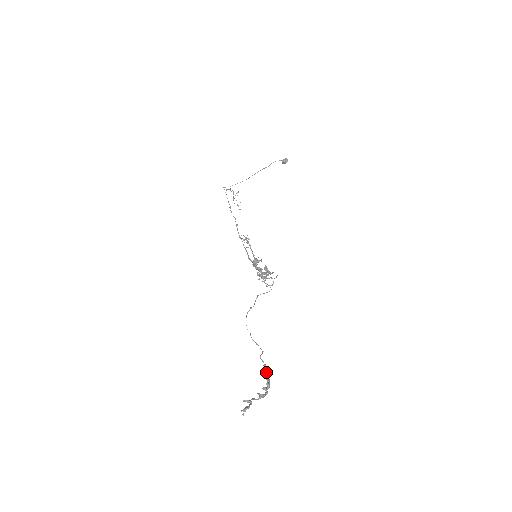
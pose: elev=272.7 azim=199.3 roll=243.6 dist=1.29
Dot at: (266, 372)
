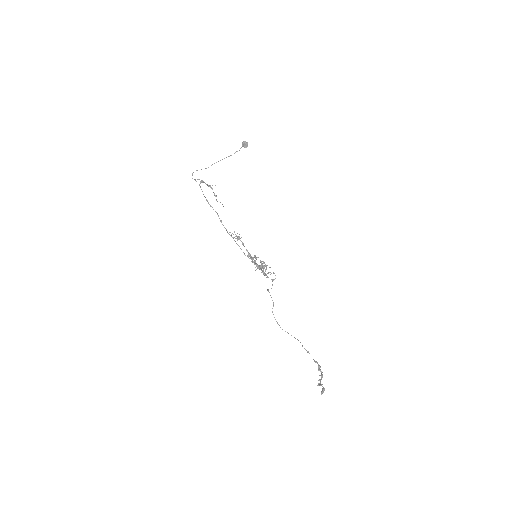
Dot at: occluded
